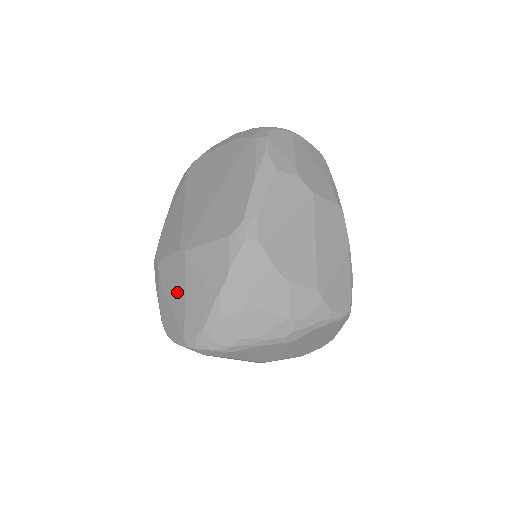
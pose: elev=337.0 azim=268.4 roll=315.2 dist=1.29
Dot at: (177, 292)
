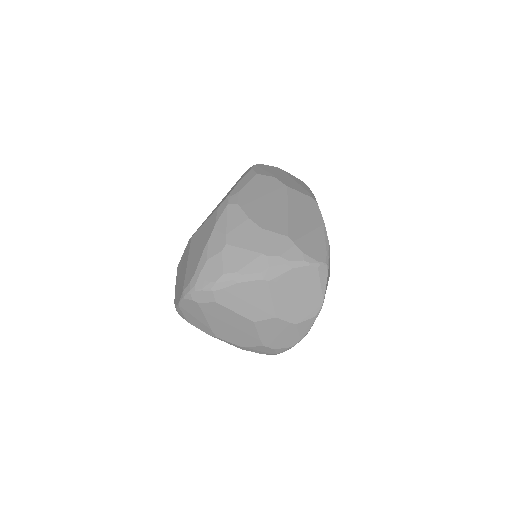
Dot at: (184, 267)
